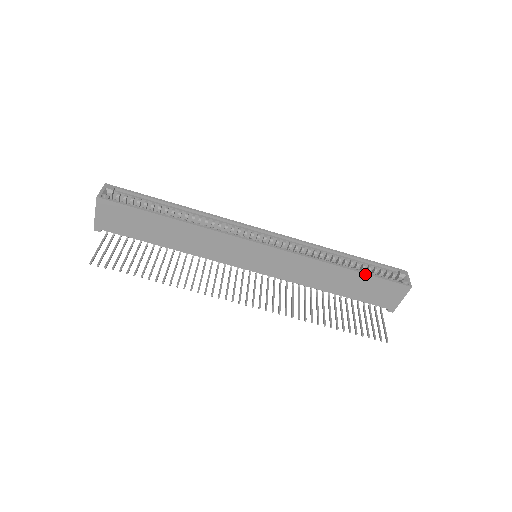
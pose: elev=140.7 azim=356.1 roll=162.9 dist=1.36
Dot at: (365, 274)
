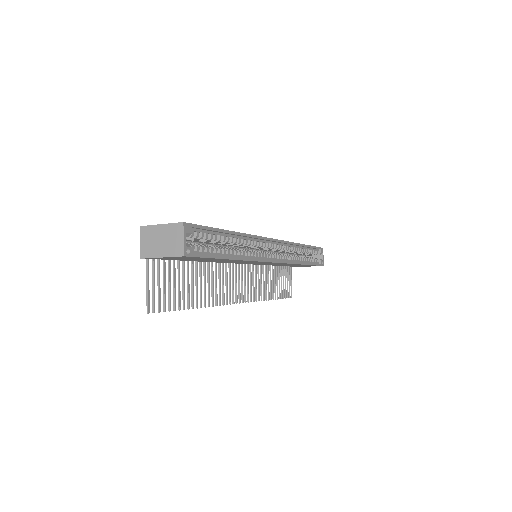
Dot at: occluded
